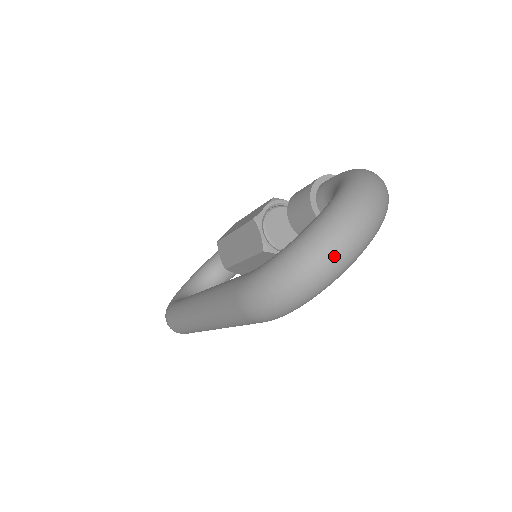
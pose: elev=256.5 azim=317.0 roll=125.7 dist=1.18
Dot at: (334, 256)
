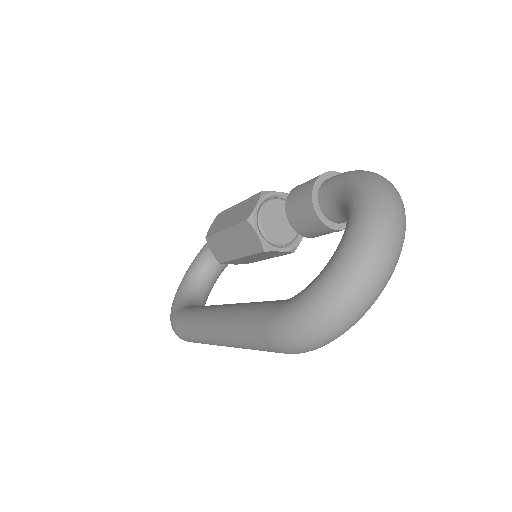
Dot at: (368, 292)
